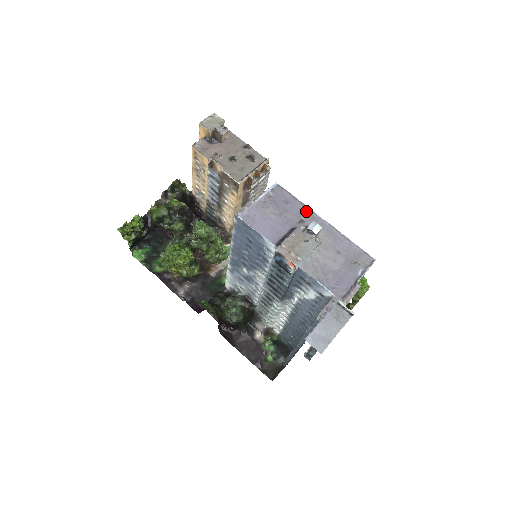
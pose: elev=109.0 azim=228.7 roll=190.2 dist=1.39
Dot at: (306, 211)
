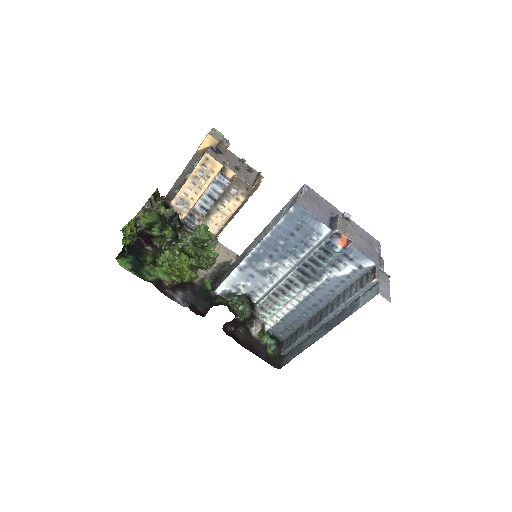
Dot at: (331, 206)
